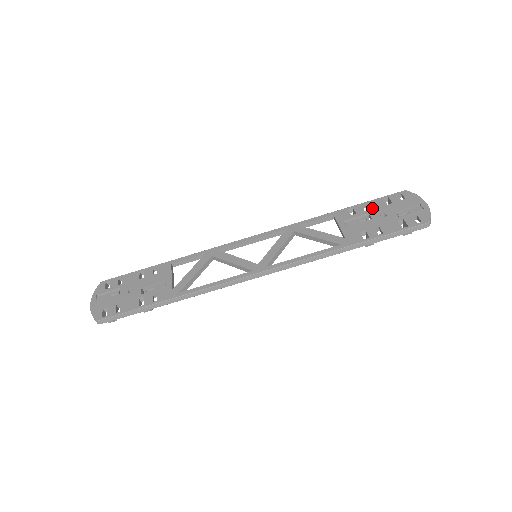
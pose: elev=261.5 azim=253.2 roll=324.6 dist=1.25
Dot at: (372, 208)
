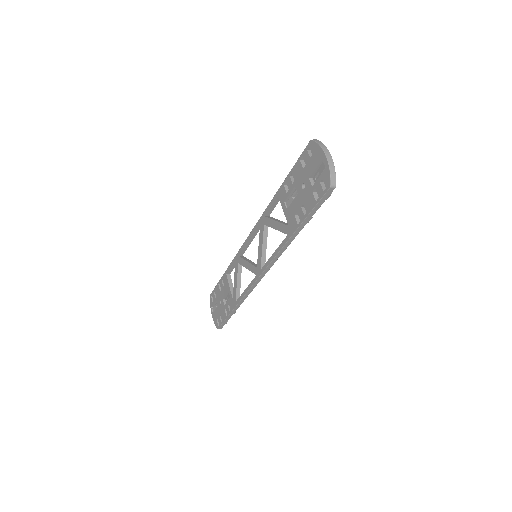
Dot at: (295, 178)
